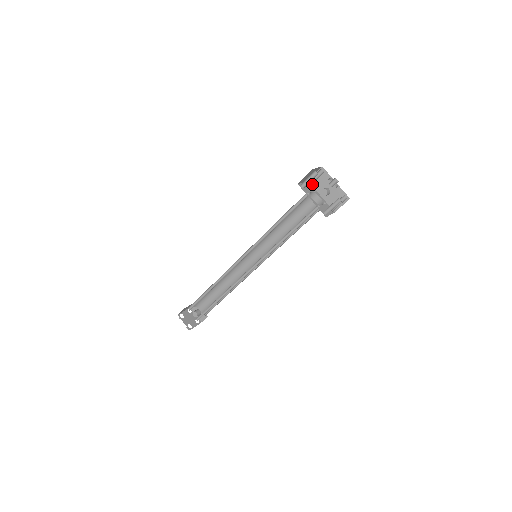
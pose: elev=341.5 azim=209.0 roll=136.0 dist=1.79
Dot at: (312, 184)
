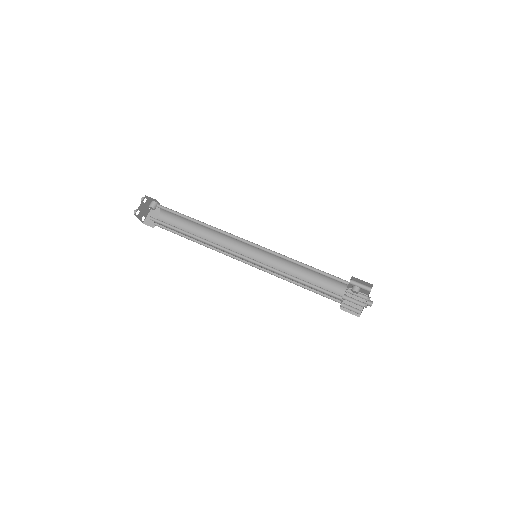
Dot at: (353, 278)
